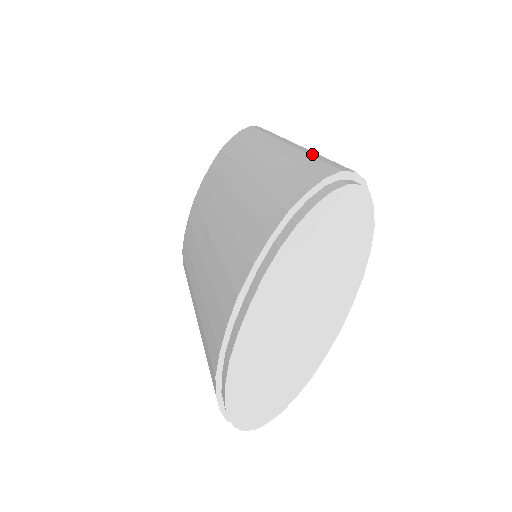
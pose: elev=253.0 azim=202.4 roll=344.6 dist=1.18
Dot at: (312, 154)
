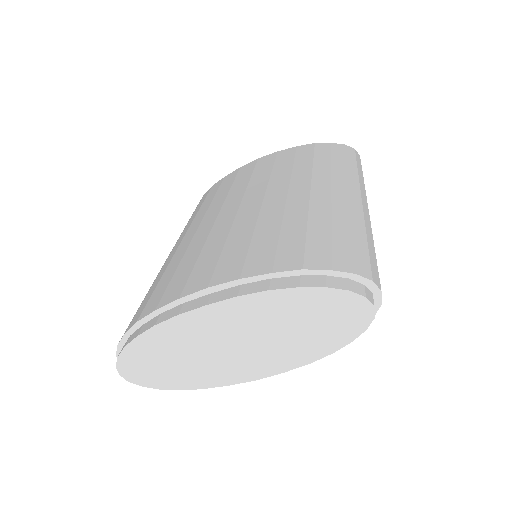
Dot at: (369, 235)
